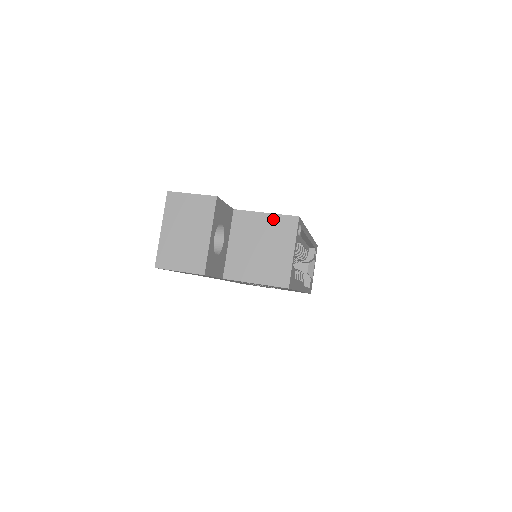
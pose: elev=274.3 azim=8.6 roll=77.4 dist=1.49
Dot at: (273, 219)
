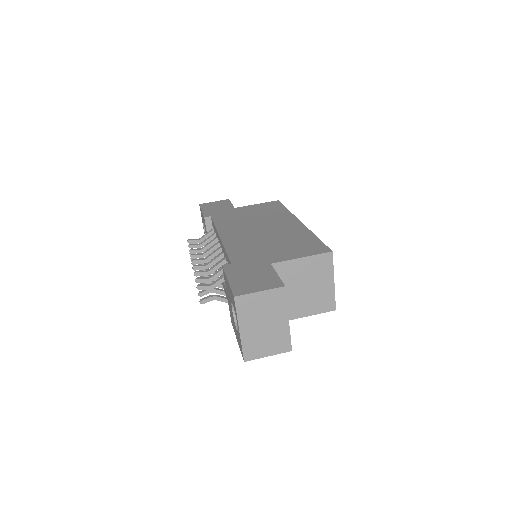
Dot at: (310, 261)
